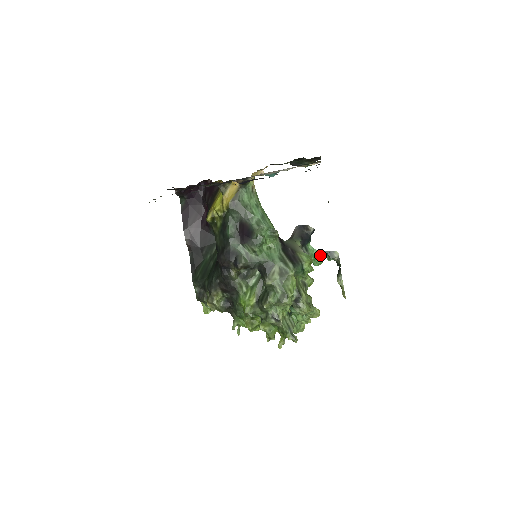
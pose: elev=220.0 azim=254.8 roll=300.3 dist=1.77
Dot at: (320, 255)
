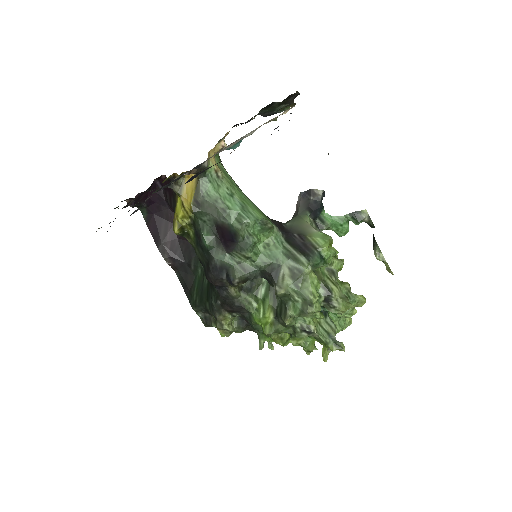
Dot at: (343, 222)
